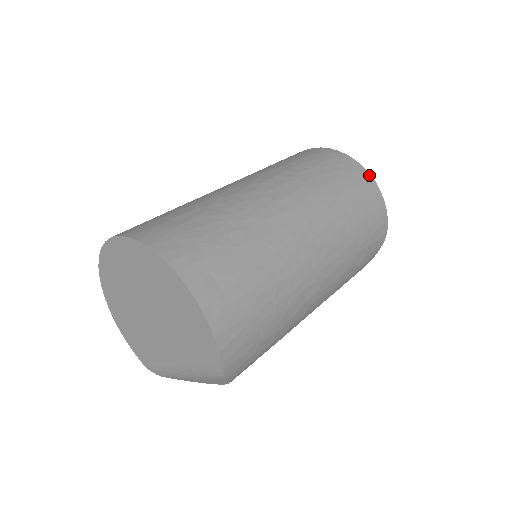
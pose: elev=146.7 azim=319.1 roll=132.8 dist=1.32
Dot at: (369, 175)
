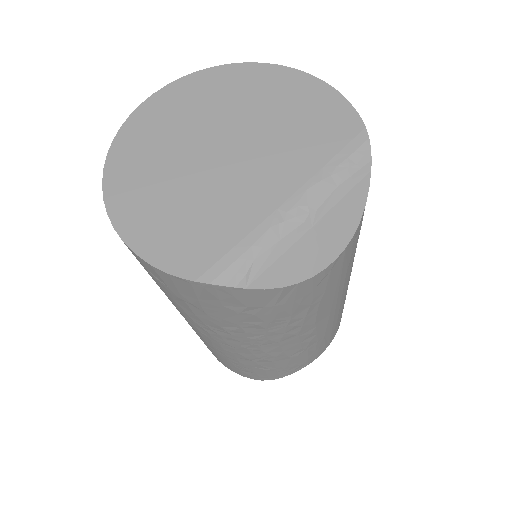
Dot at: occluded
